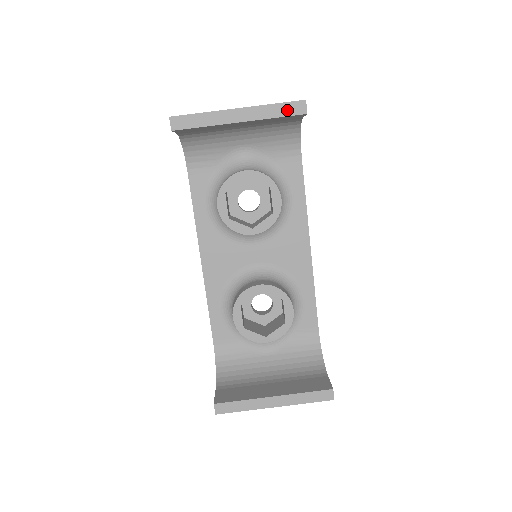
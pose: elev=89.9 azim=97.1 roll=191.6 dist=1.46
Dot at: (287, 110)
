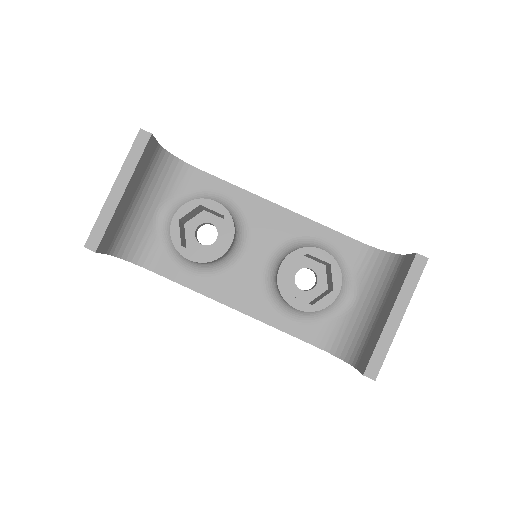
Dot at: (139, 148)
